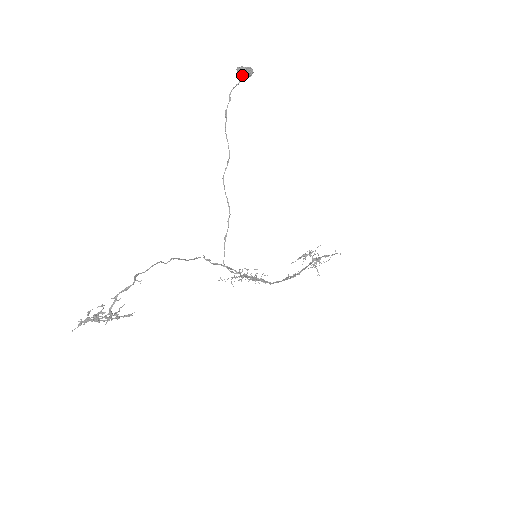
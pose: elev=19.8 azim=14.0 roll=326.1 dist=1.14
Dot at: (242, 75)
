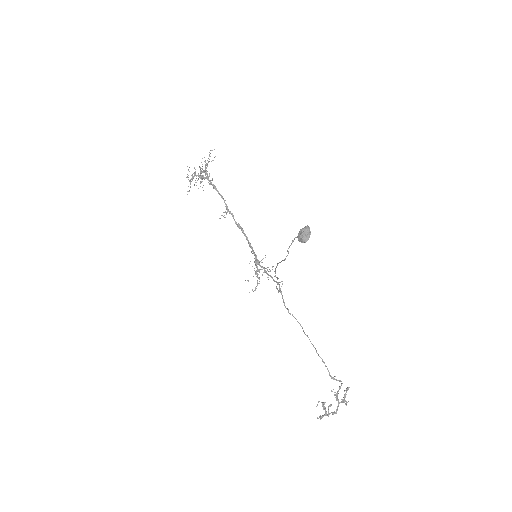
Dot at: (306, 239)
